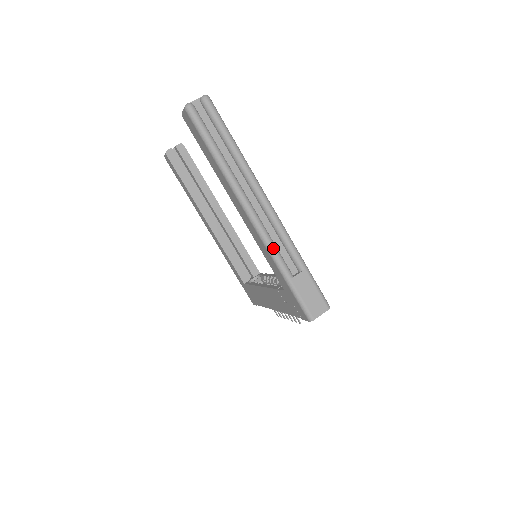
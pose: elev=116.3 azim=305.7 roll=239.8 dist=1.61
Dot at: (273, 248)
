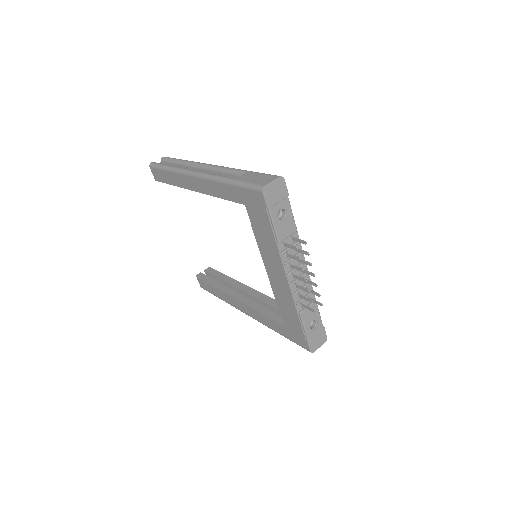
Dot at: (215, 175)
